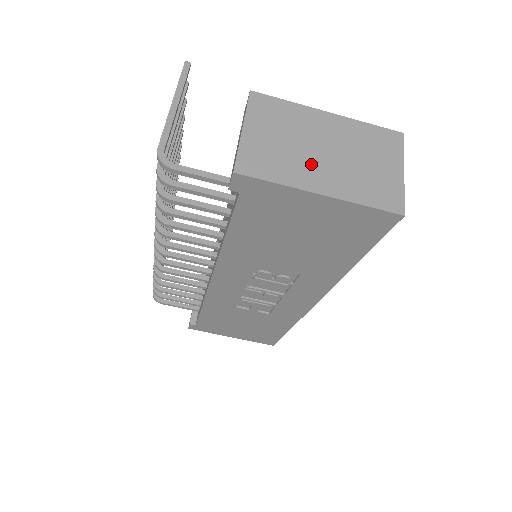
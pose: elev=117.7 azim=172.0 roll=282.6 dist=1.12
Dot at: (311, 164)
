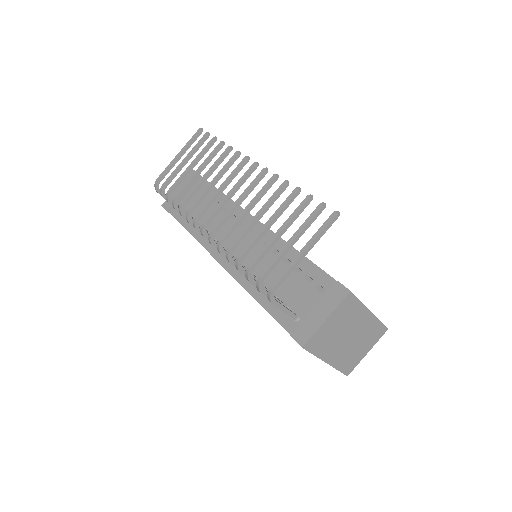
Dot at: (337, 345)
